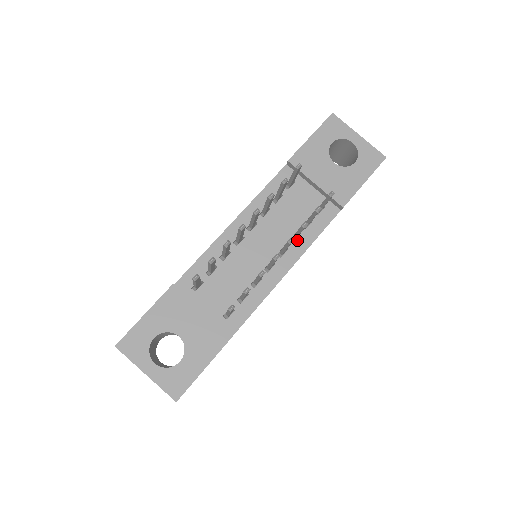
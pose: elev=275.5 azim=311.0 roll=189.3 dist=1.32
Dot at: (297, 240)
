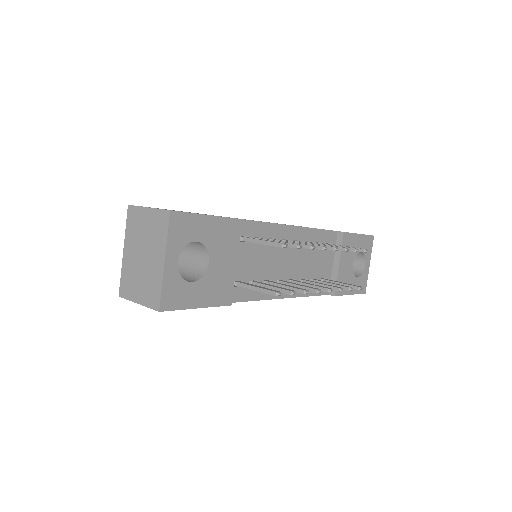
Dot at: occluded
